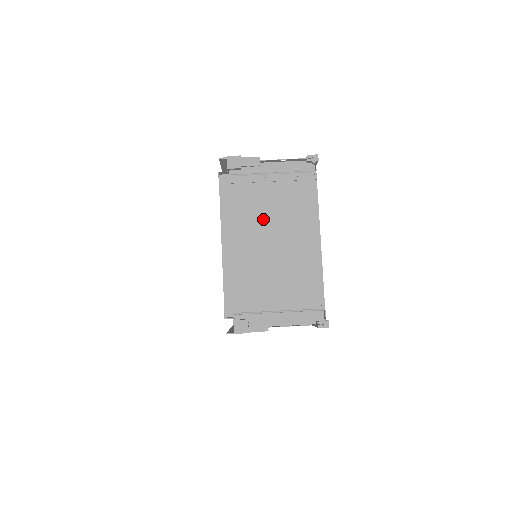
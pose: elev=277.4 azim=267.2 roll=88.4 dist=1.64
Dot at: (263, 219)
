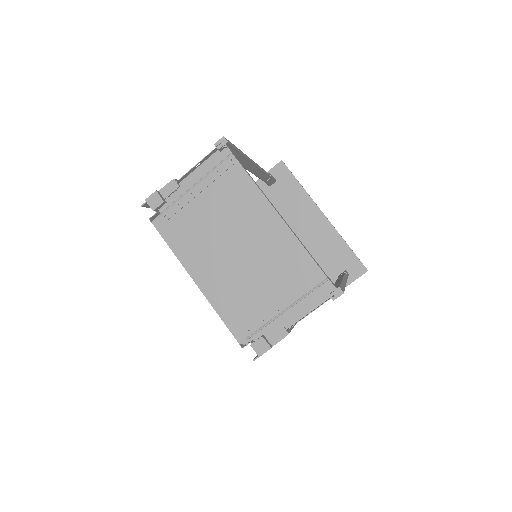
Dot at: (215, 234)
